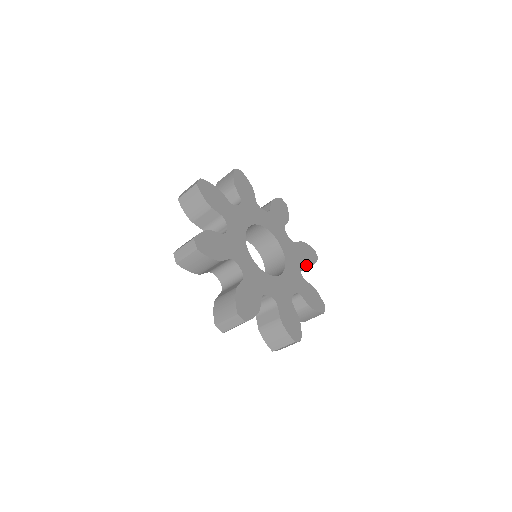
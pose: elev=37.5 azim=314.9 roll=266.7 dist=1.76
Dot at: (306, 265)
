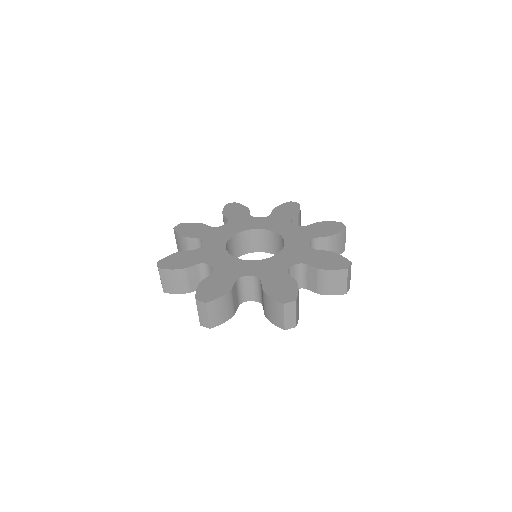
Dot at: (314, 268)
